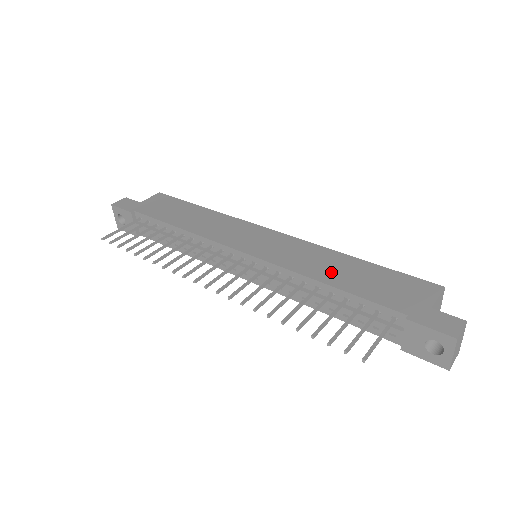
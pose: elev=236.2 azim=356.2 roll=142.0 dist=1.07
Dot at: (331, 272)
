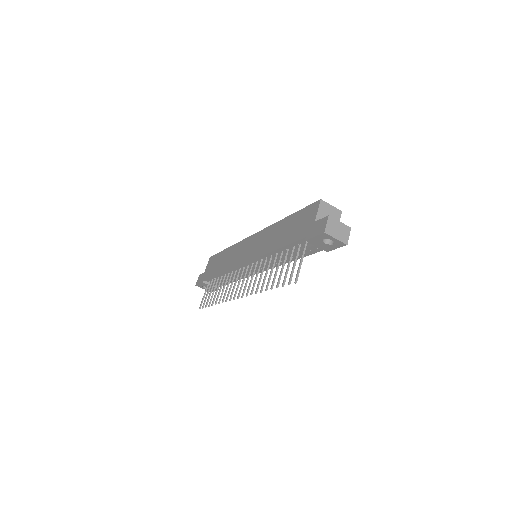
Dot at: (276, 240)
